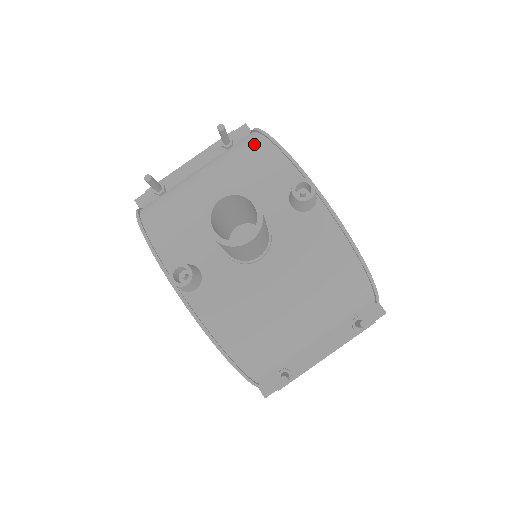
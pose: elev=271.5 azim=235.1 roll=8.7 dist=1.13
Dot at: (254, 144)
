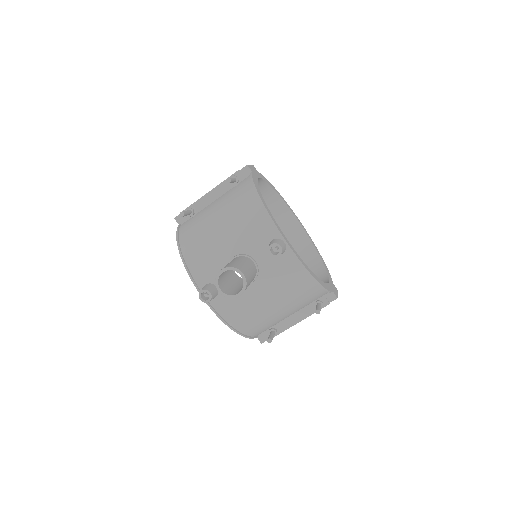
Dot at: (249, 199)
